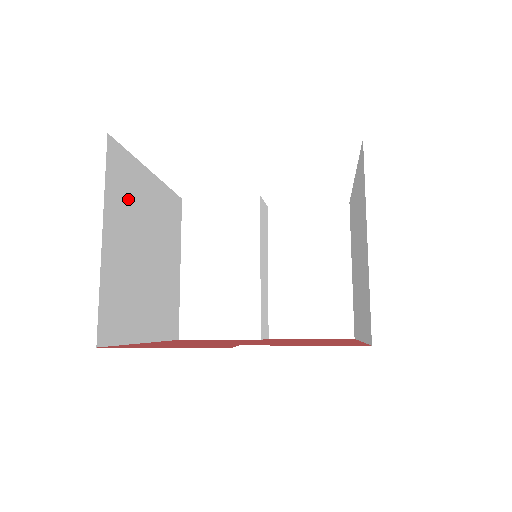
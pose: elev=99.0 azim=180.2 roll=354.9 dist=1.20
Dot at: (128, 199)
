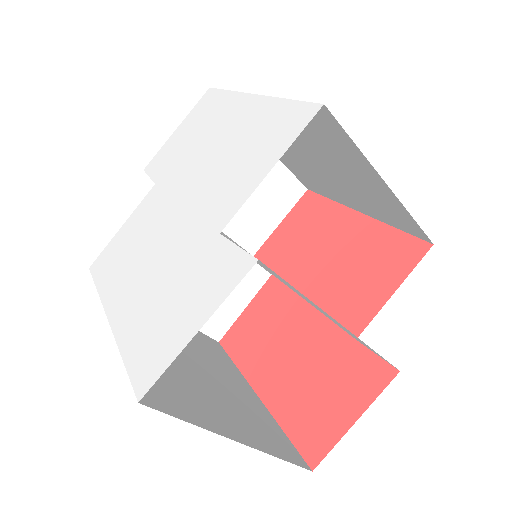
Dot at: (173, 383)
